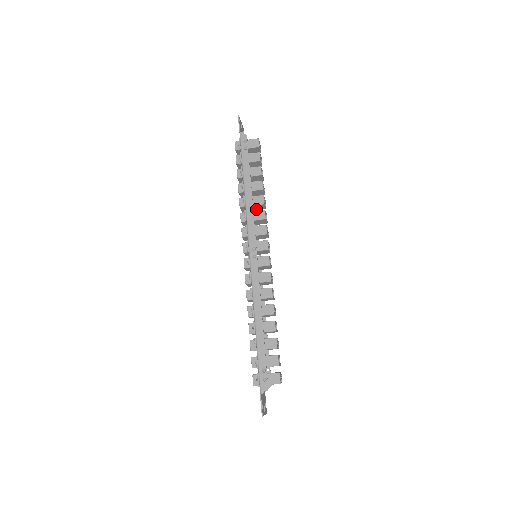
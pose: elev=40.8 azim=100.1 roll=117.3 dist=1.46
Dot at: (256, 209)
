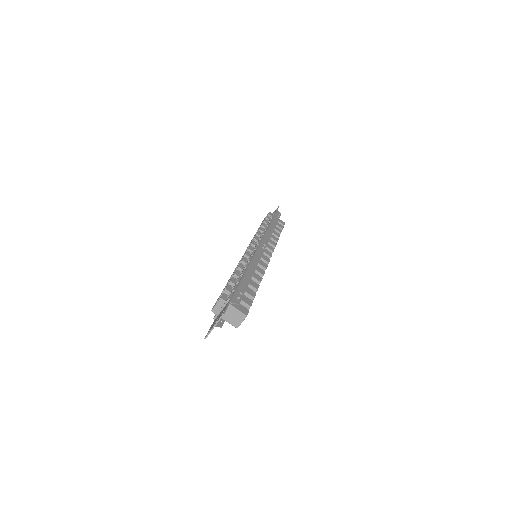
Dot at: occluded
